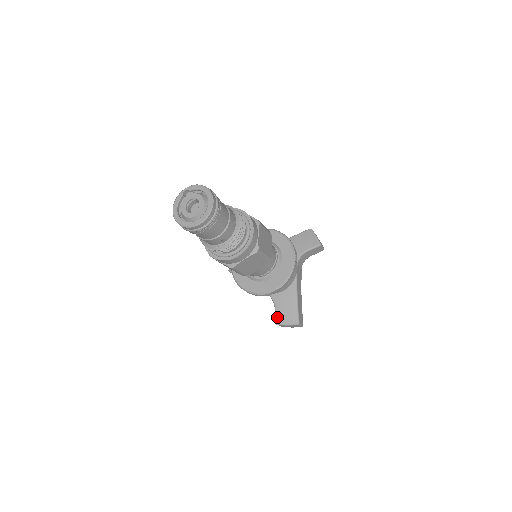
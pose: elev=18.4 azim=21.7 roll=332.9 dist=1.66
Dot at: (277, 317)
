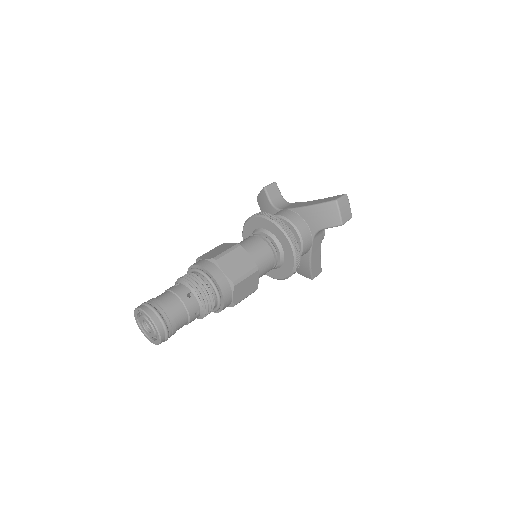
Dot at: occluded
